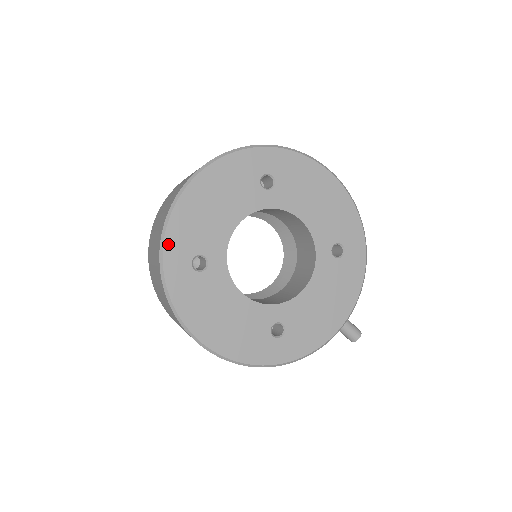
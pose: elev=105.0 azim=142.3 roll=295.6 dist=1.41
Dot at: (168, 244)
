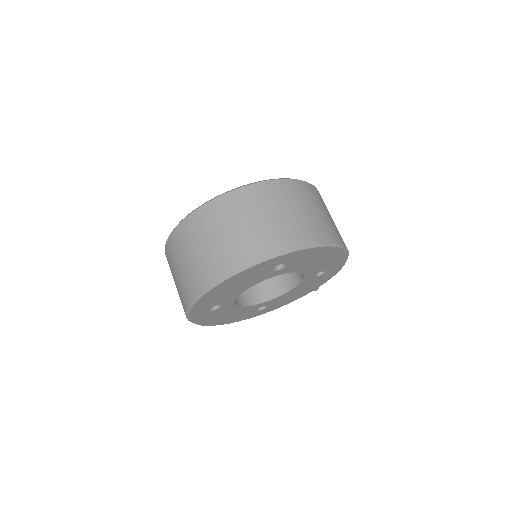
Dot at: (193, 310)
